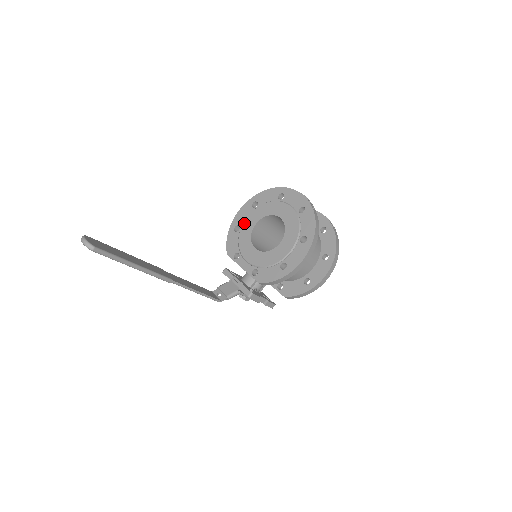
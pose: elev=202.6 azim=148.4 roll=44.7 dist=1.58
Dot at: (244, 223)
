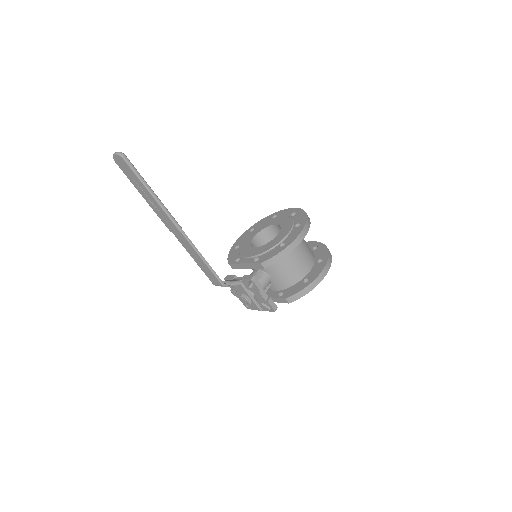
Dot at: (243, 241)
